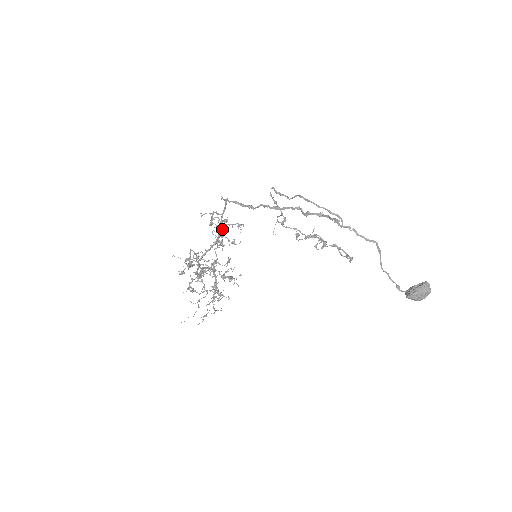
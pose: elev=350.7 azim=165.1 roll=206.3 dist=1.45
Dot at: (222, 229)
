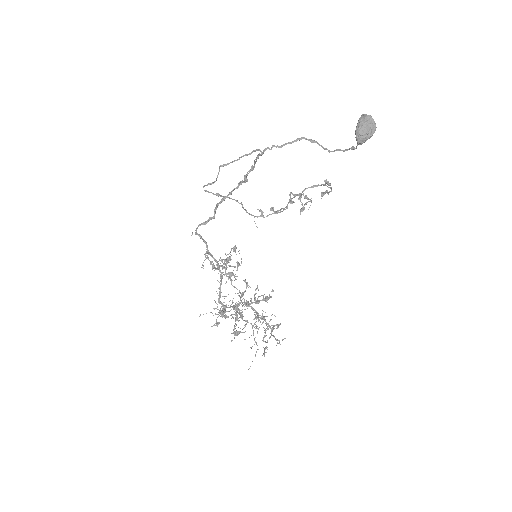
Dot at: (215, 259)
